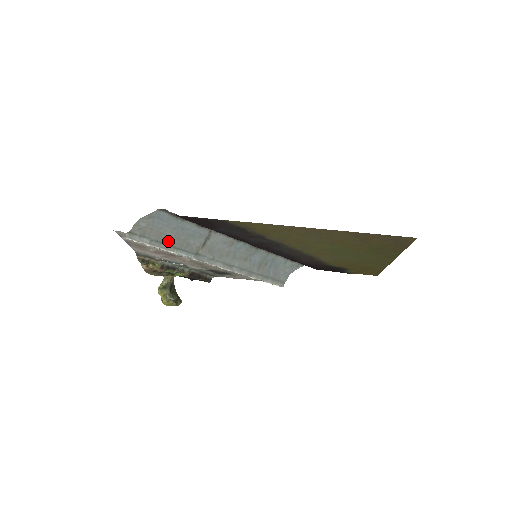
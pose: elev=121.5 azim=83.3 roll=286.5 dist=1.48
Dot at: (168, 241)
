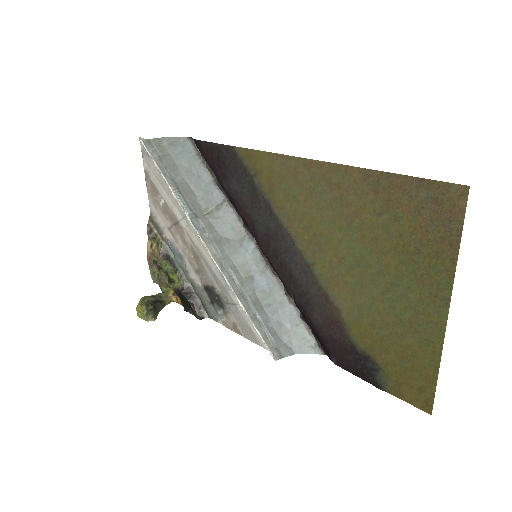
Dot at: (176, 177)
